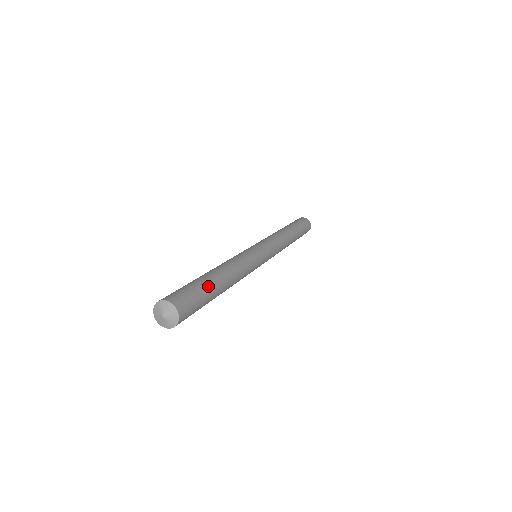
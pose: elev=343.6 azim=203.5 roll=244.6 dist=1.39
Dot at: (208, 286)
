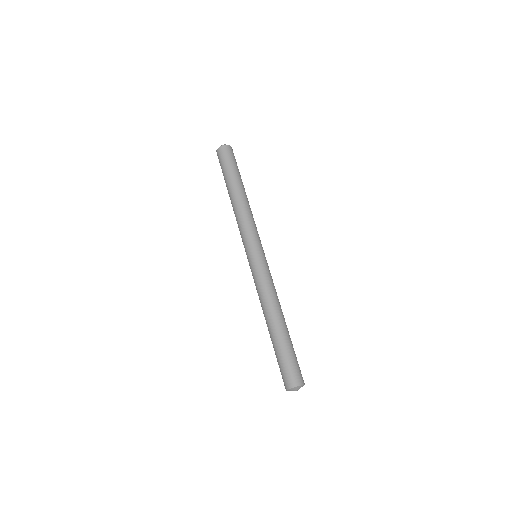
Dot at: (291, 343)
